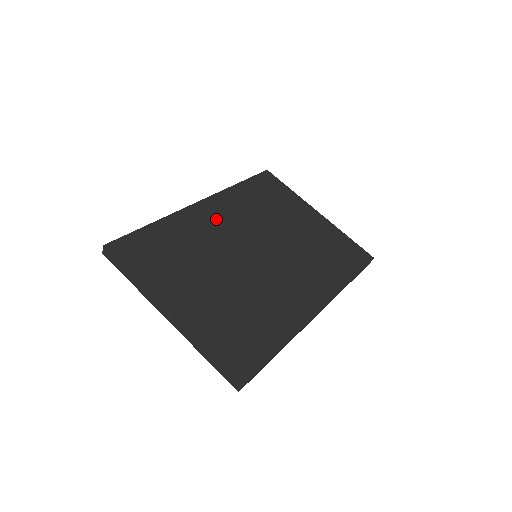
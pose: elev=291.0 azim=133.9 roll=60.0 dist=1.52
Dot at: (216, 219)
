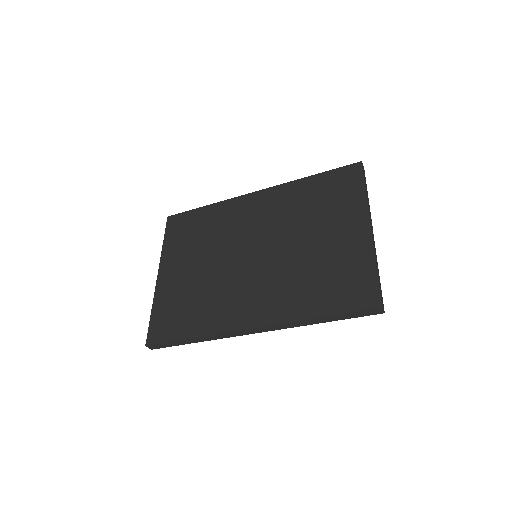
Dot at: (252, 212)
